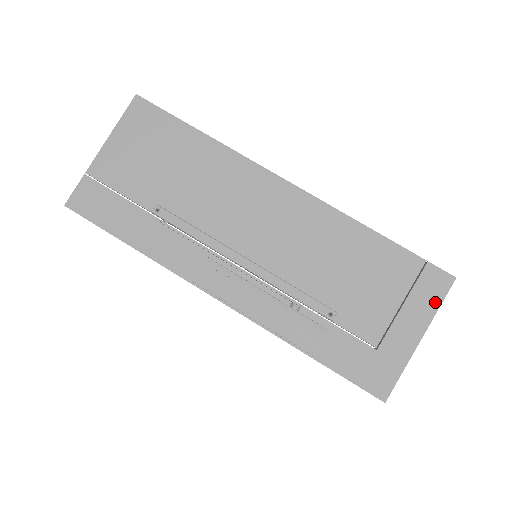
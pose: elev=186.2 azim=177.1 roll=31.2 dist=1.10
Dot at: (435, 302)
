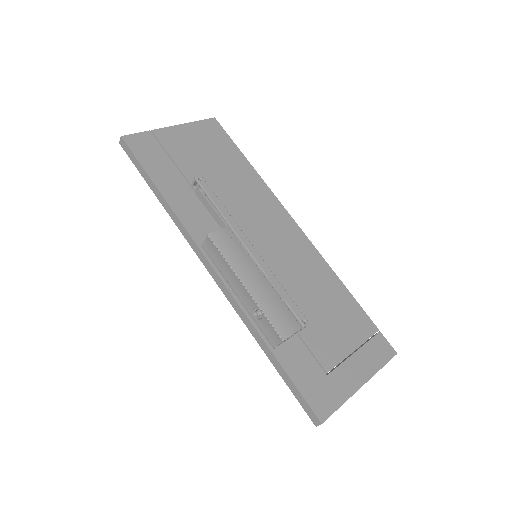
Dot at: (379, 362)
